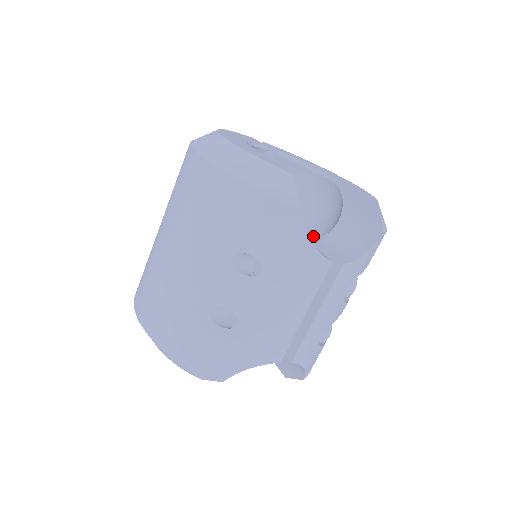
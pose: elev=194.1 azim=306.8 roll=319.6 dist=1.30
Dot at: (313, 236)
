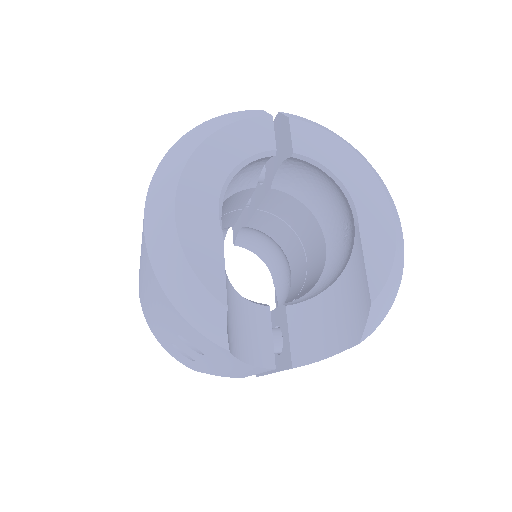
Dot at: (323, 256)
